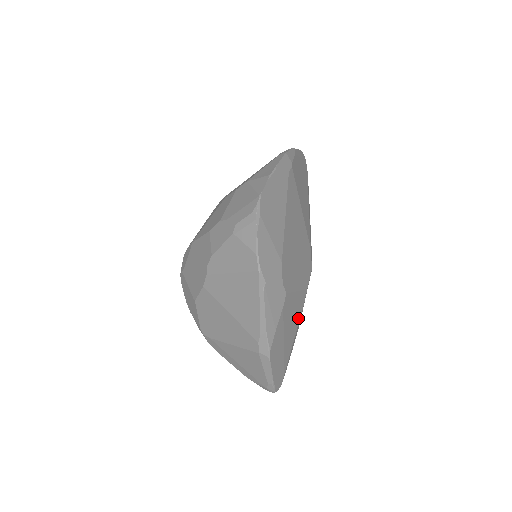
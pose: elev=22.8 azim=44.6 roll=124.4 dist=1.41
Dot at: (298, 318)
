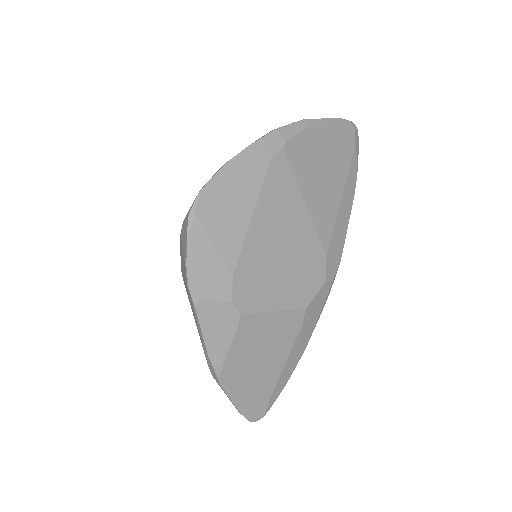
Dot at: (289, 342)
